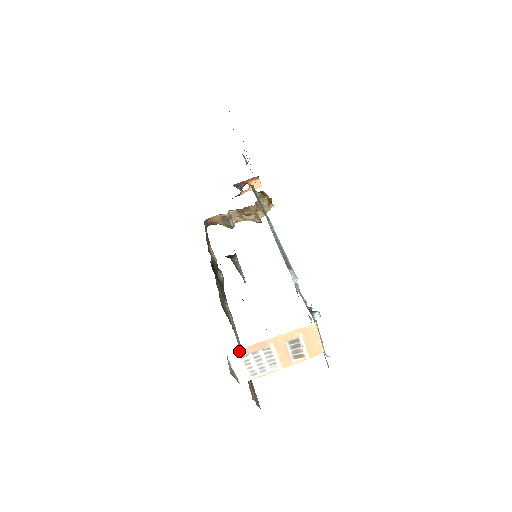
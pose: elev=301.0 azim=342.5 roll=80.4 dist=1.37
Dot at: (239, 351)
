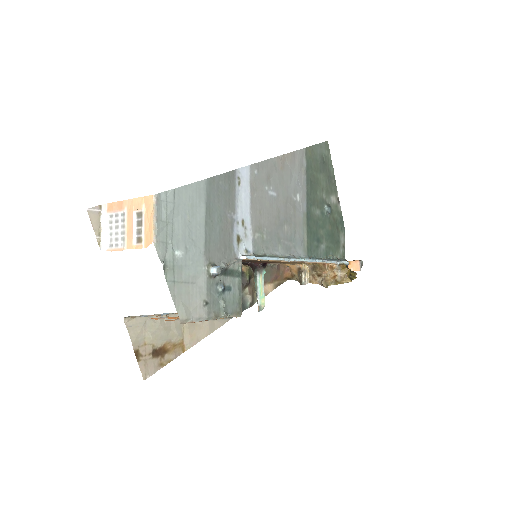
Dot at: (109, 205)
